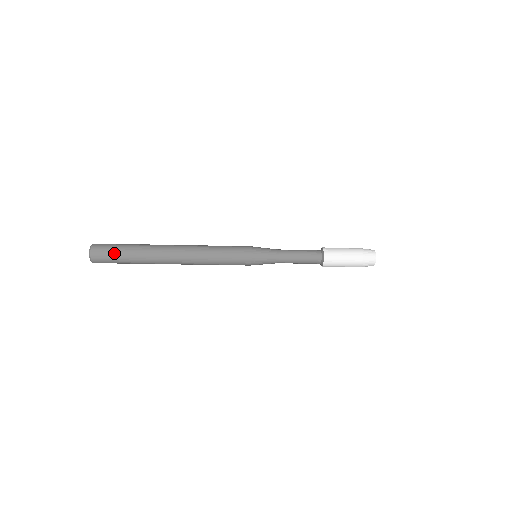
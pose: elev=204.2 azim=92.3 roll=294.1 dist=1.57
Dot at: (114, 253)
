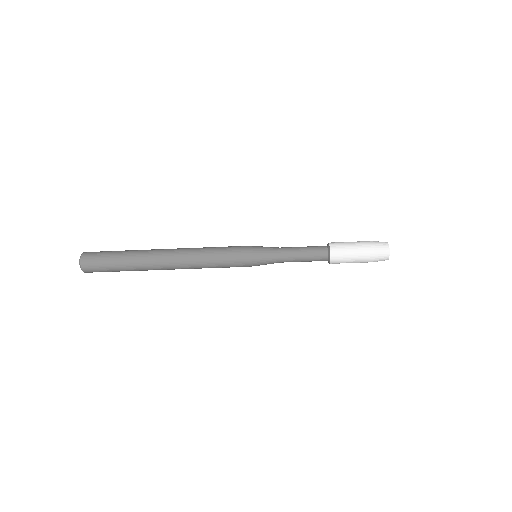
Dot at: (105, 258)
